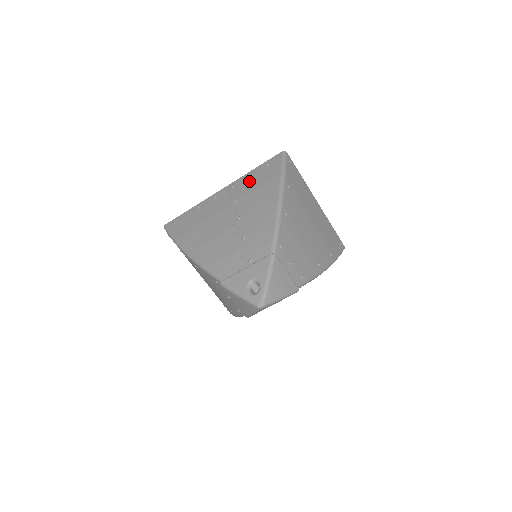
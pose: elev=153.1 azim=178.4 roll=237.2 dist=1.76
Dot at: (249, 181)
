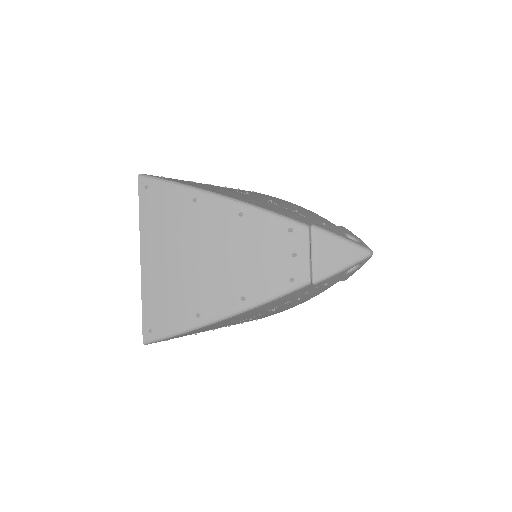
Dot at: (245, 191)
